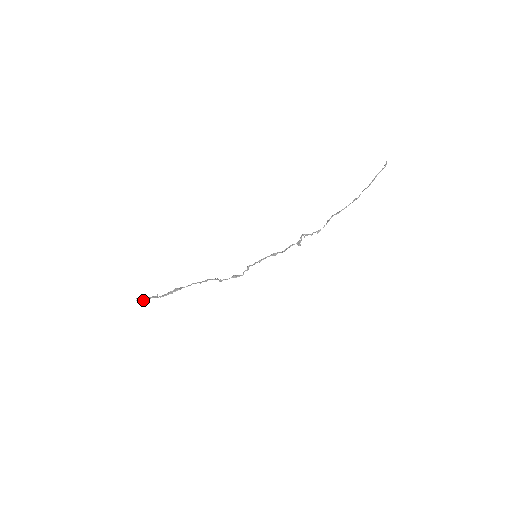
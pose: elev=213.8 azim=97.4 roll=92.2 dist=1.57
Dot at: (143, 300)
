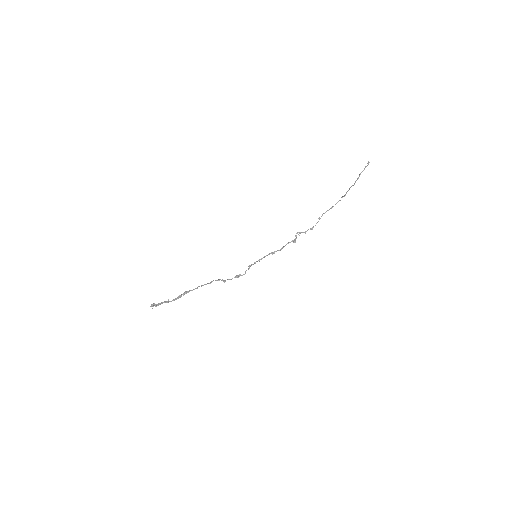
Dot at: (156, 306)
